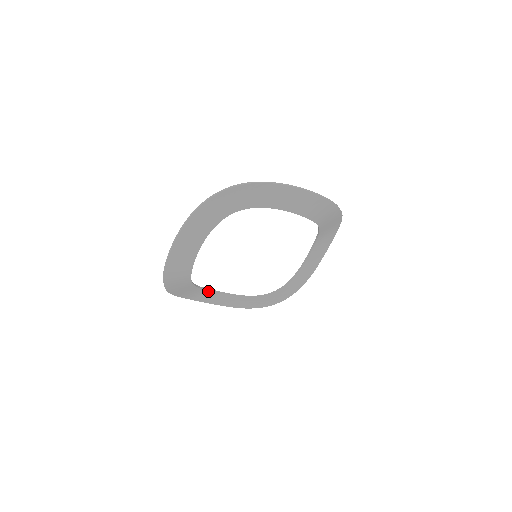
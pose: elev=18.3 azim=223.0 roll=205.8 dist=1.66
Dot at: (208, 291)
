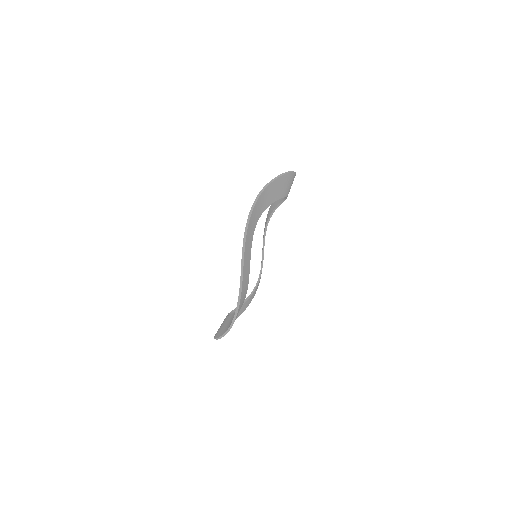
Dot at: occluded
